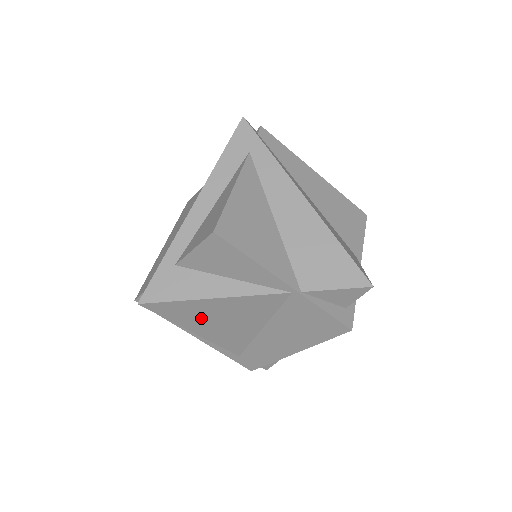
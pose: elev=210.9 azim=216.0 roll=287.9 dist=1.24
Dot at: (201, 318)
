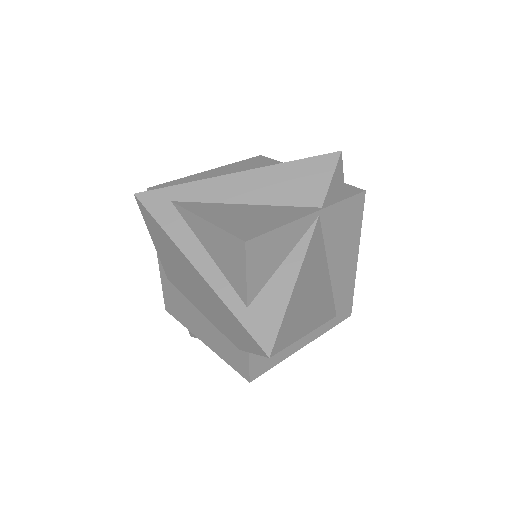
Dot at: (302, 314)
